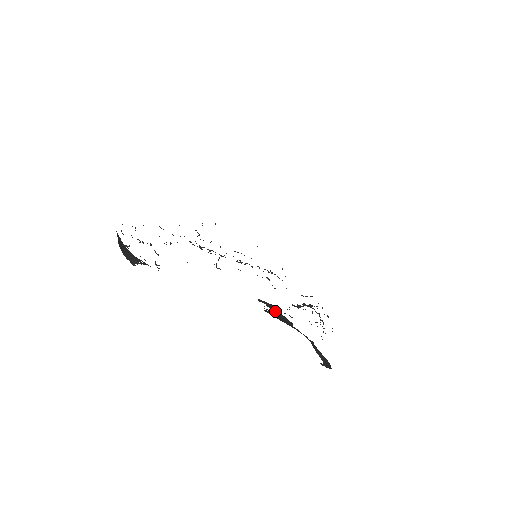
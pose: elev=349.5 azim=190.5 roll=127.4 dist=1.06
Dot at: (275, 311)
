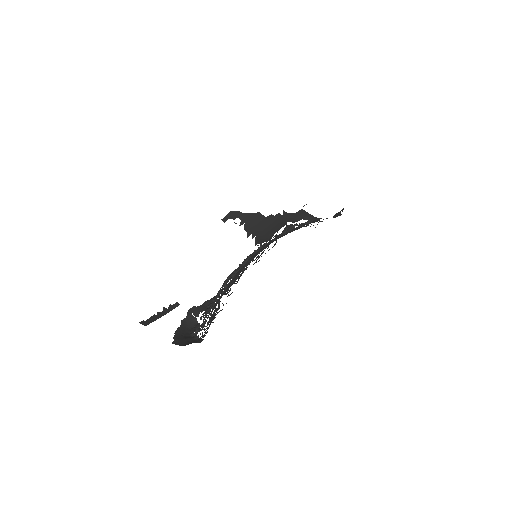
Dot at: (241, 217)
